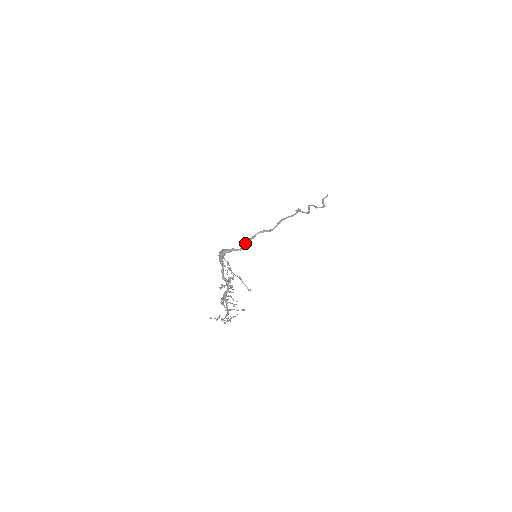
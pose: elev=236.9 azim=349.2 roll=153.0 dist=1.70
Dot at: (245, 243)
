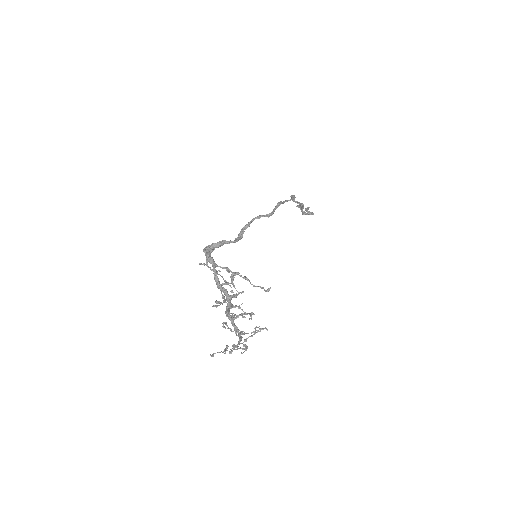
Dot at: (238, 234)
